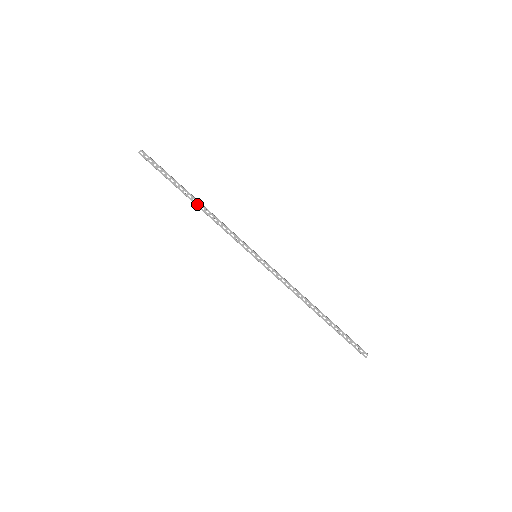
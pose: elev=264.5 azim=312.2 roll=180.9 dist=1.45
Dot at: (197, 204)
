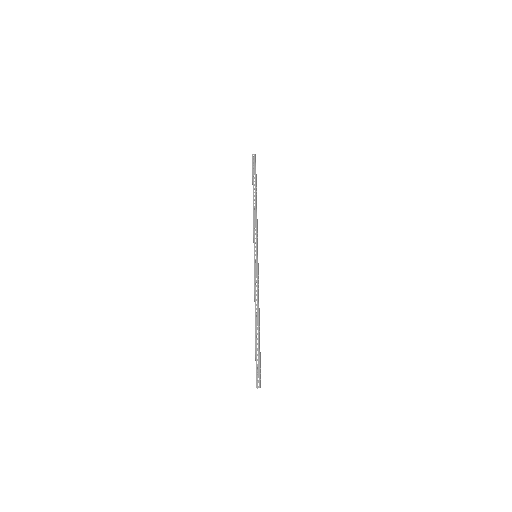
Dot at: occluded
